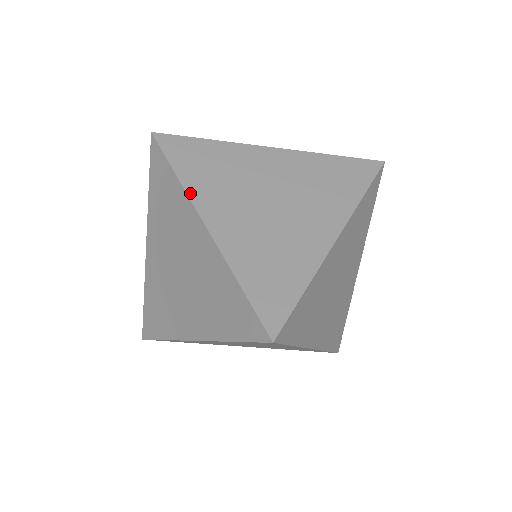
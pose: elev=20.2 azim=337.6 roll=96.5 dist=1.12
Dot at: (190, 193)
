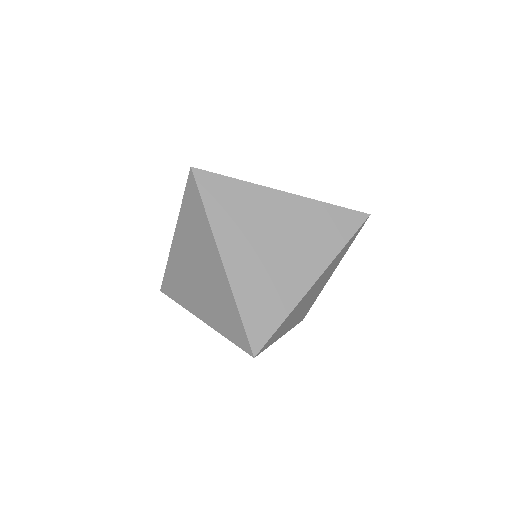
Dot at: (187, 308)
